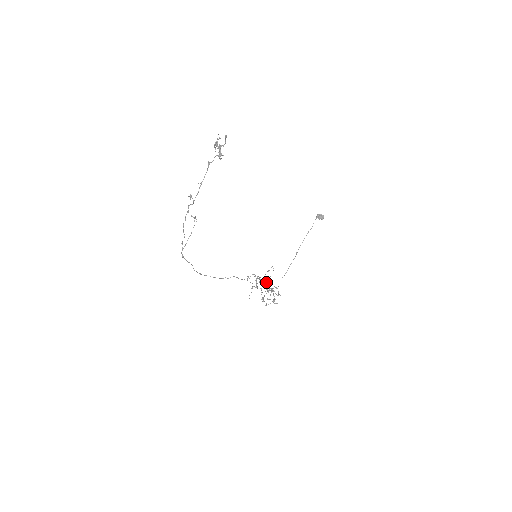
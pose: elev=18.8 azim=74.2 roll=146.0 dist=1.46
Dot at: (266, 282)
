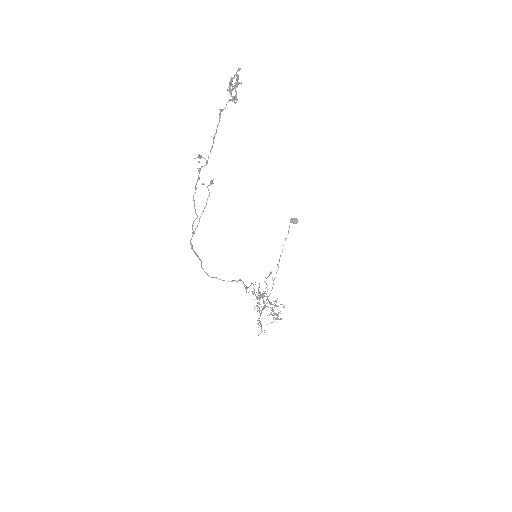
Dot at: (263, 295)
